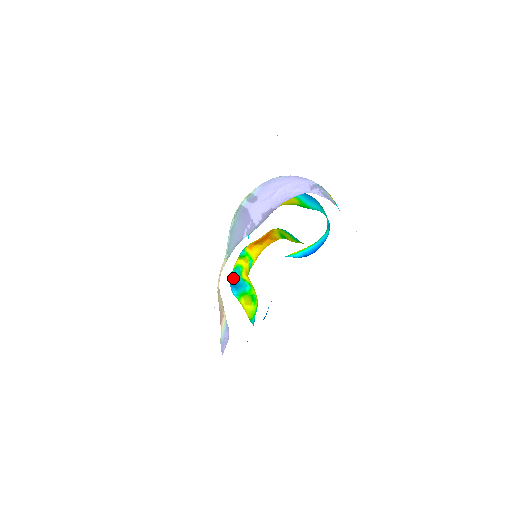
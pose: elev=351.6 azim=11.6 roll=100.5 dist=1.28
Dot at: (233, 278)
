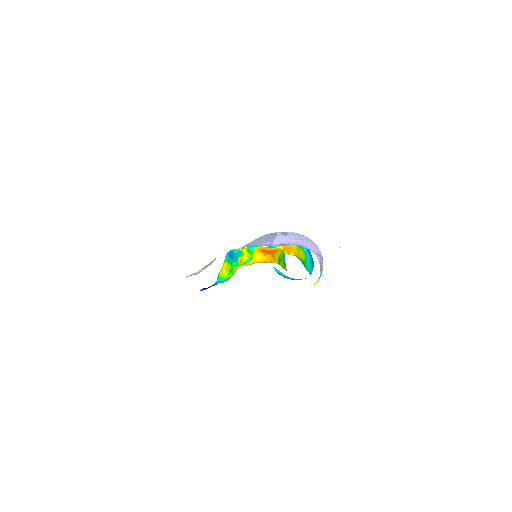
Dot at: (233, 253)
